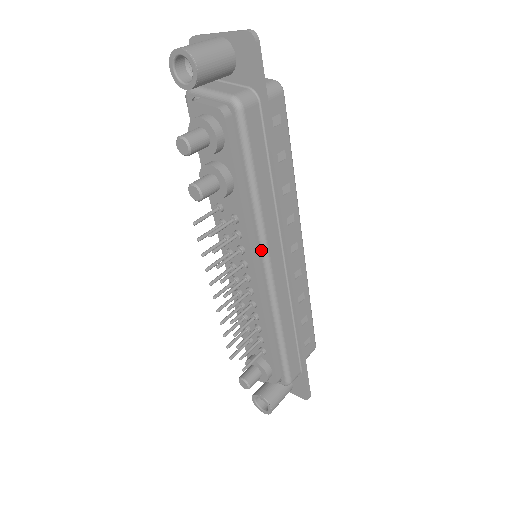
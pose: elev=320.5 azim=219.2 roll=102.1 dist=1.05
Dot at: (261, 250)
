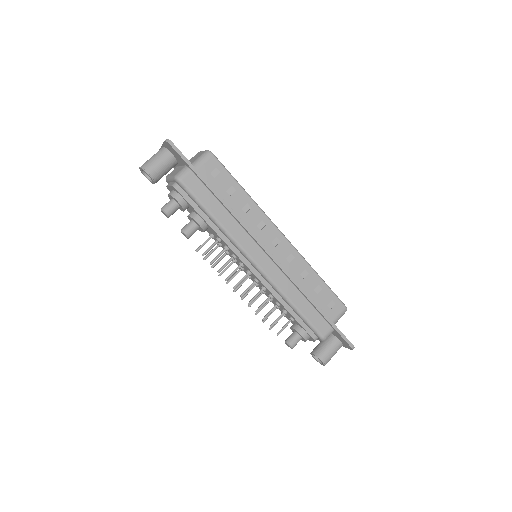
Dot at: (242, 253)
